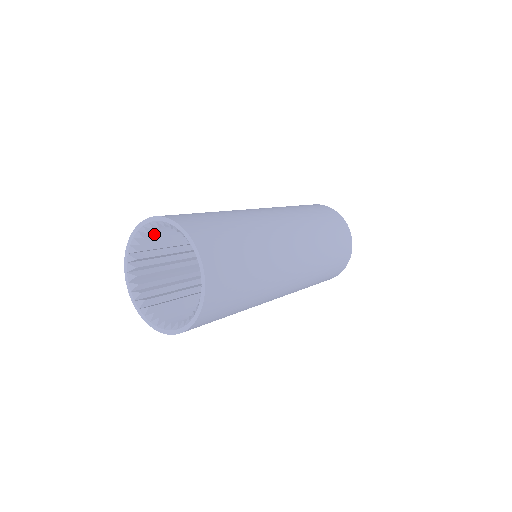
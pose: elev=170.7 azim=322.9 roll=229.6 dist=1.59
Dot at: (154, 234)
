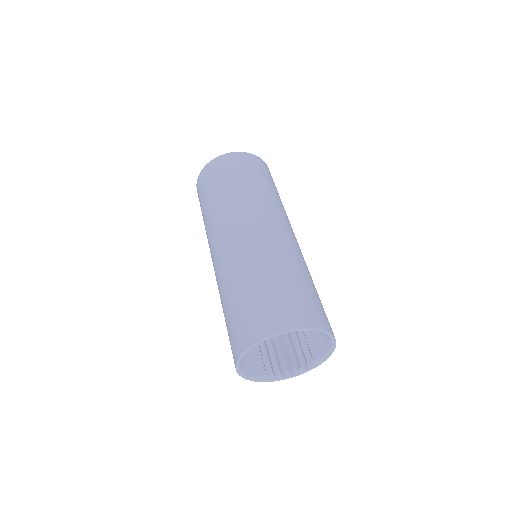
Dot at: occluded
